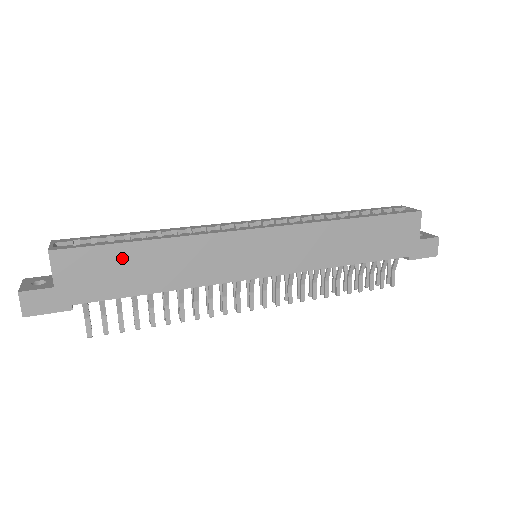
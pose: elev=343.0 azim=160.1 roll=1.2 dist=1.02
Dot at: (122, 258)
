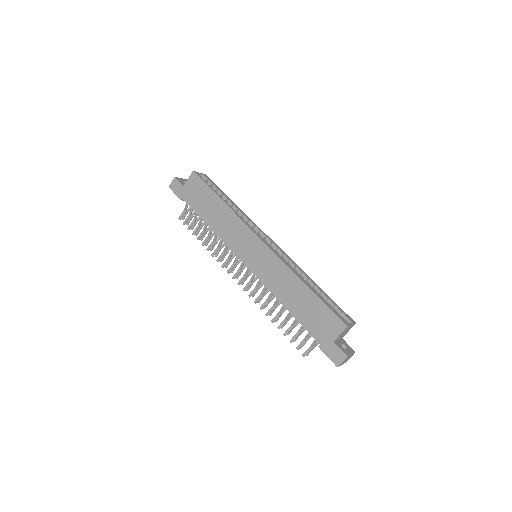
Dot at: (208, 197)
